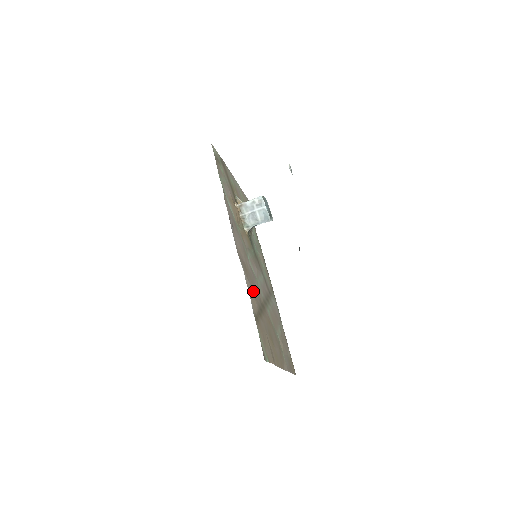
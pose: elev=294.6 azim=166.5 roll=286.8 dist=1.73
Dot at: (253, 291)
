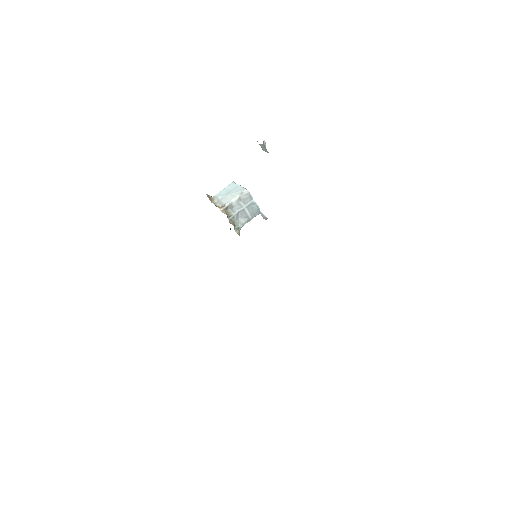
Dot at: occluded
